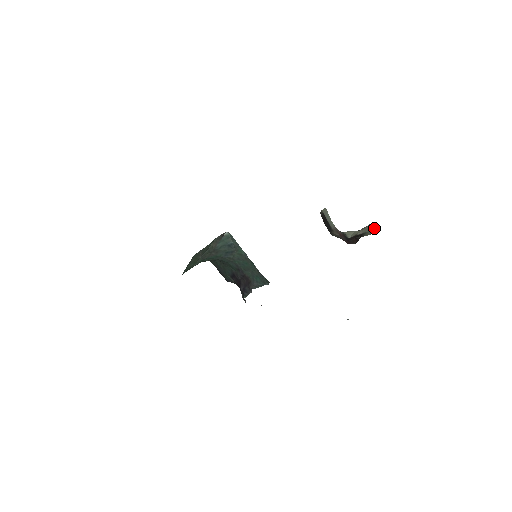
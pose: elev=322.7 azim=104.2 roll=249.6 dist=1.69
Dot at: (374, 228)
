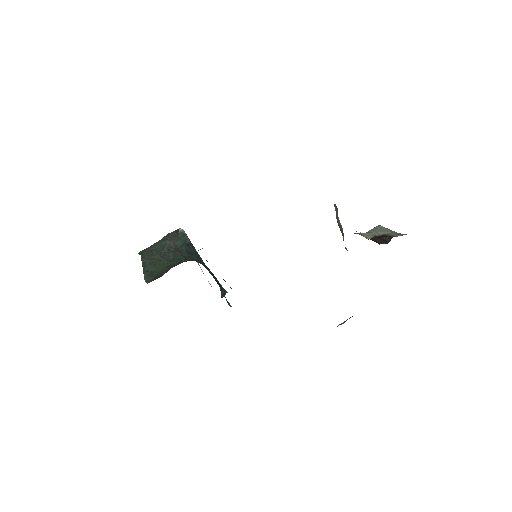
Dot at: occluded
